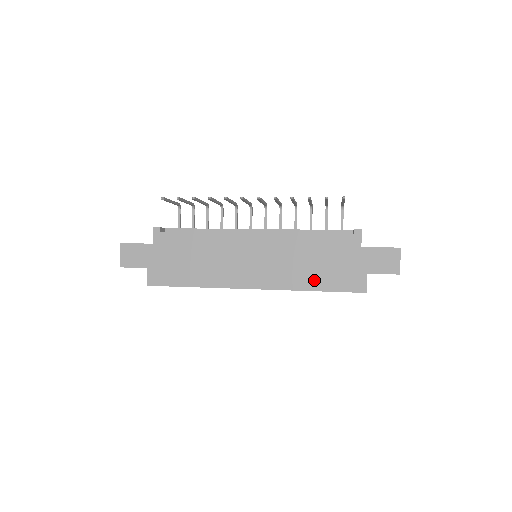
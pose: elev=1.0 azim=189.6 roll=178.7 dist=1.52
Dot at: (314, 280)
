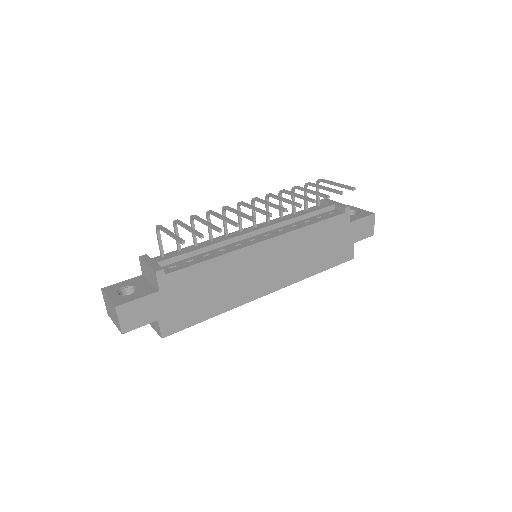
Dot at: (318, 264)
